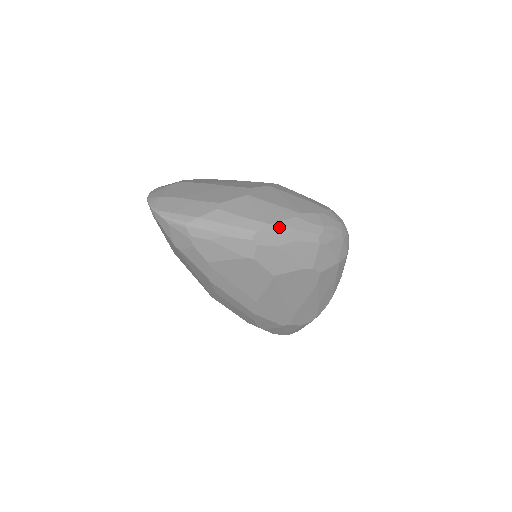
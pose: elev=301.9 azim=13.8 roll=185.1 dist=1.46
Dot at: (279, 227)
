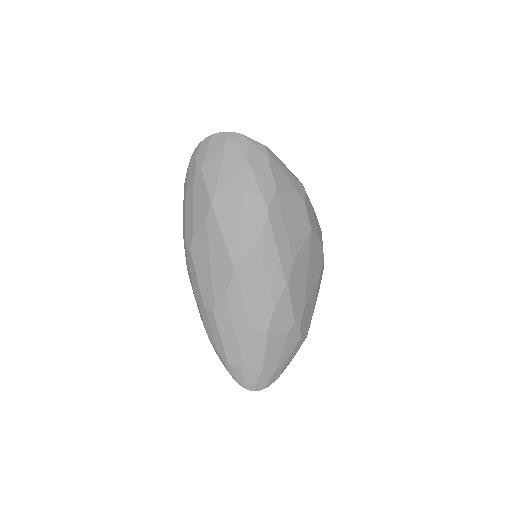
Dot at: occluded
